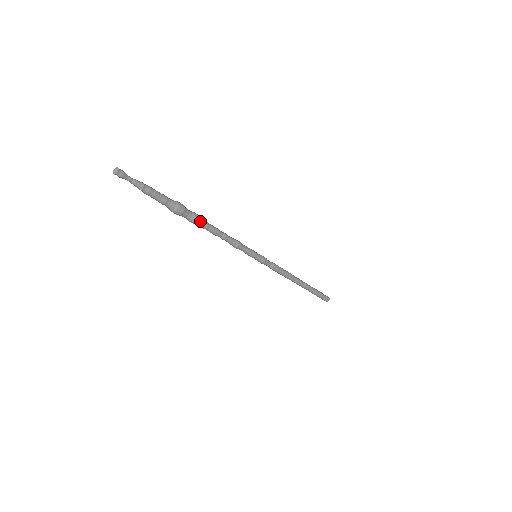
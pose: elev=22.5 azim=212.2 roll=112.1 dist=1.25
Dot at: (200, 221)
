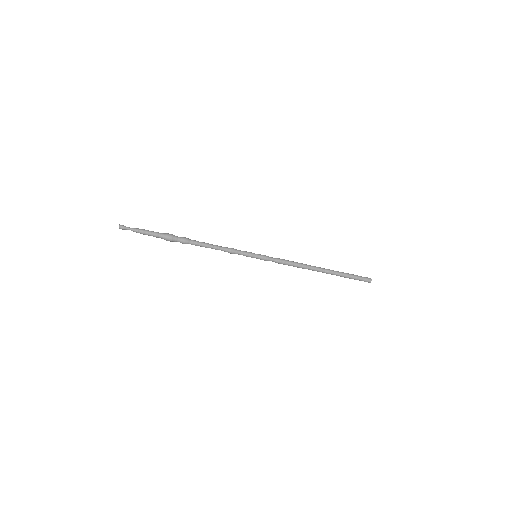
Dot at: (189, 240)
